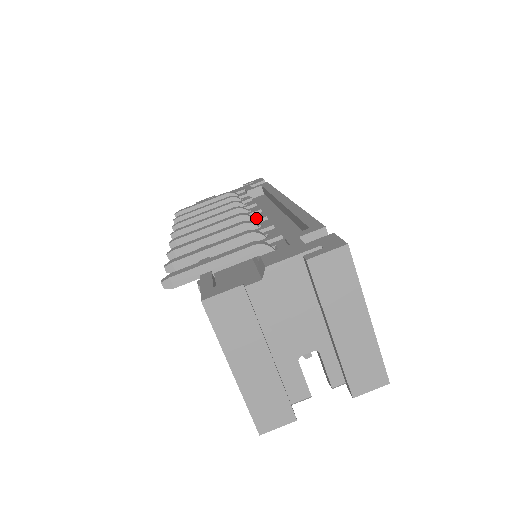
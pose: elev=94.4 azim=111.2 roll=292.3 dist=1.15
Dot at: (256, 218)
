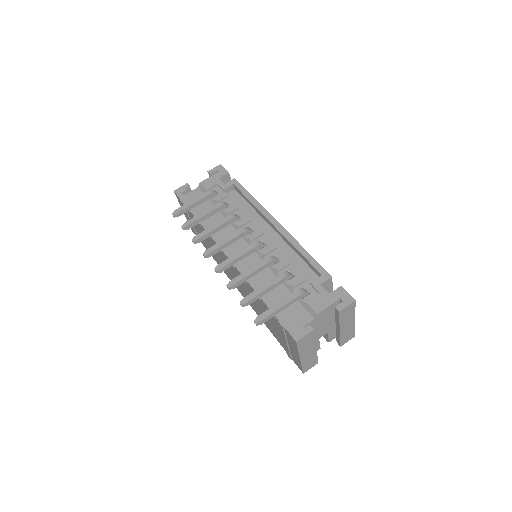
Dot at: (269, 248)
